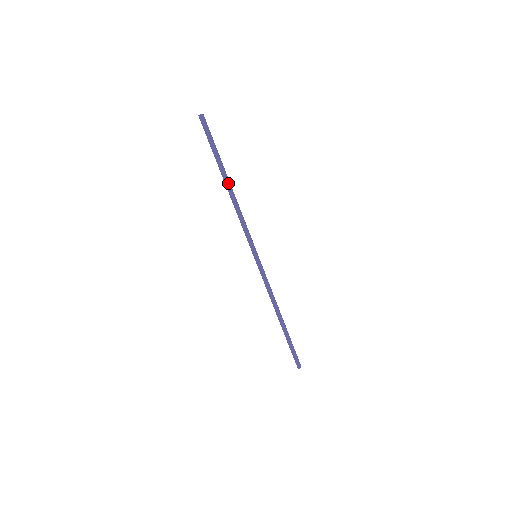
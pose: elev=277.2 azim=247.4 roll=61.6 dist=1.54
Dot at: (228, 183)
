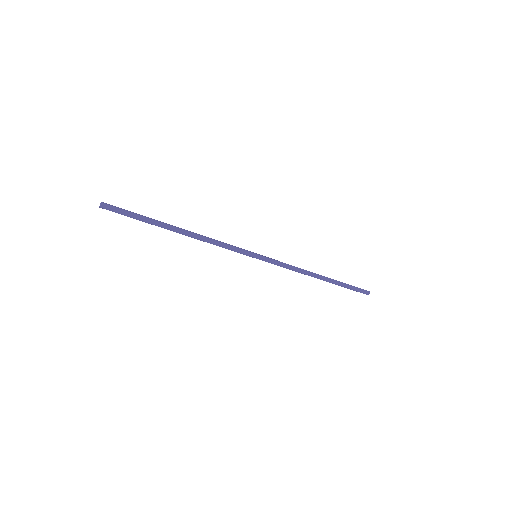
Dot at: (178, 230)
